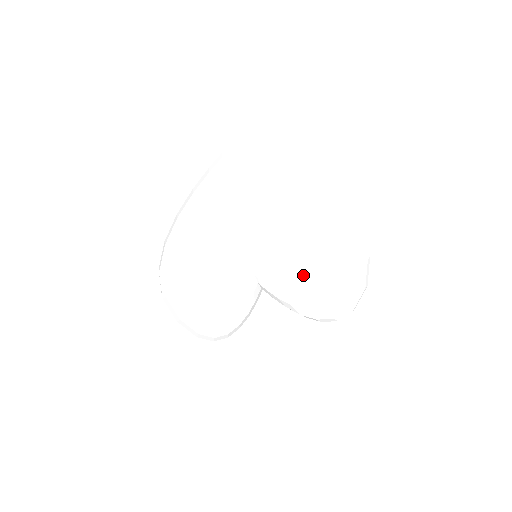
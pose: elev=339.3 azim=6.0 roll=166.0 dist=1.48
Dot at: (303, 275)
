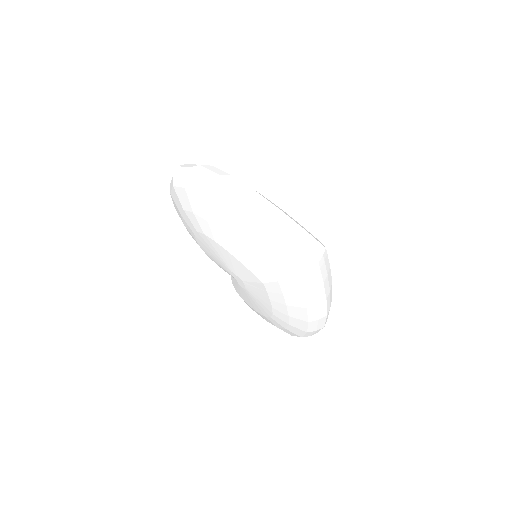
Dot at: (254, 308)
